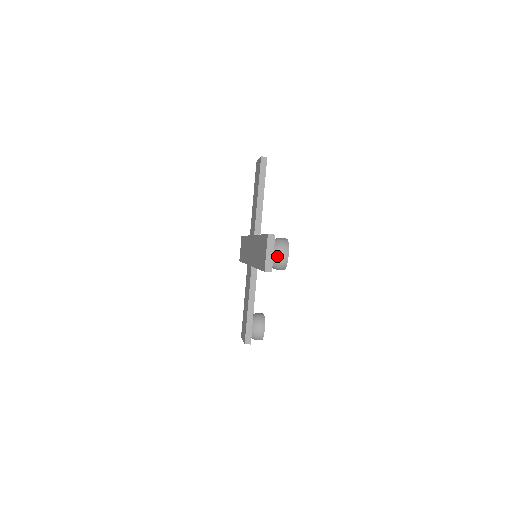
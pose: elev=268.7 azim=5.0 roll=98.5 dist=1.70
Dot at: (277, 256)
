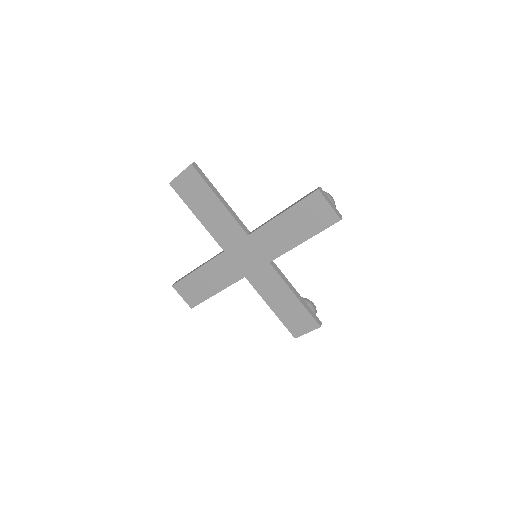
Dot at: occluded
